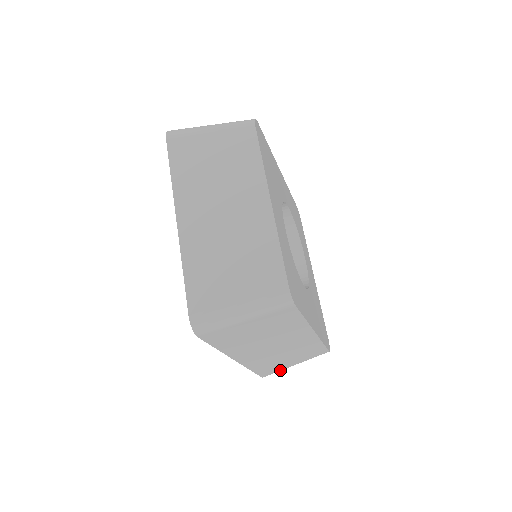
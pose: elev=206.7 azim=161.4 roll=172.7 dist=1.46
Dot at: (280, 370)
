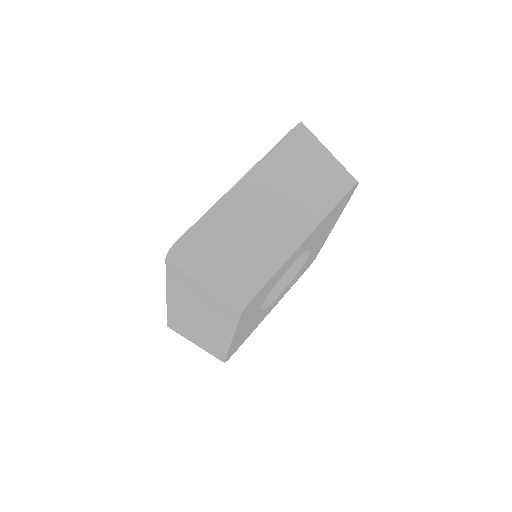
Dot at: (183, 336)
